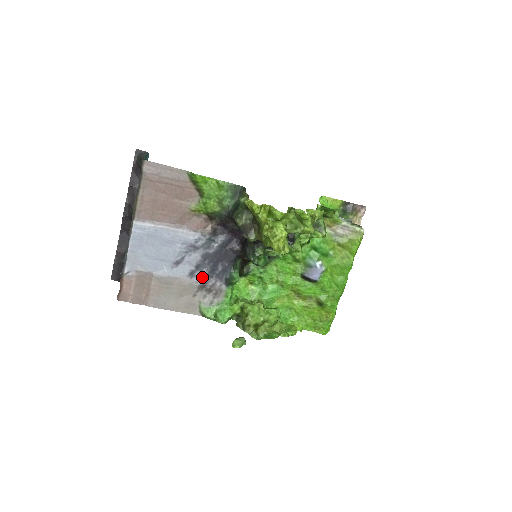
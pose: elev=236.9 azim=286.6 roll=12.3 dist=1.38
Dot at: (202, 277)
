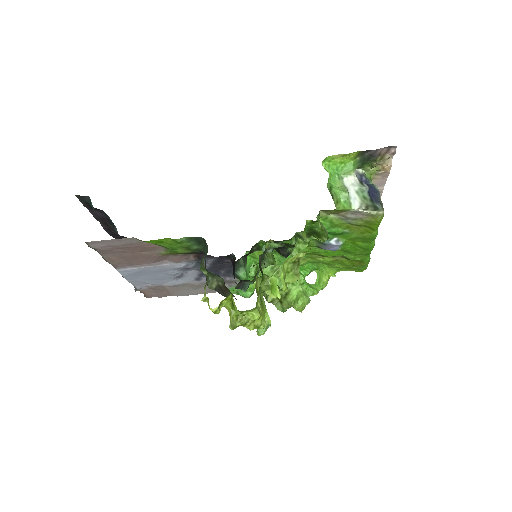
Dot at: occluded
